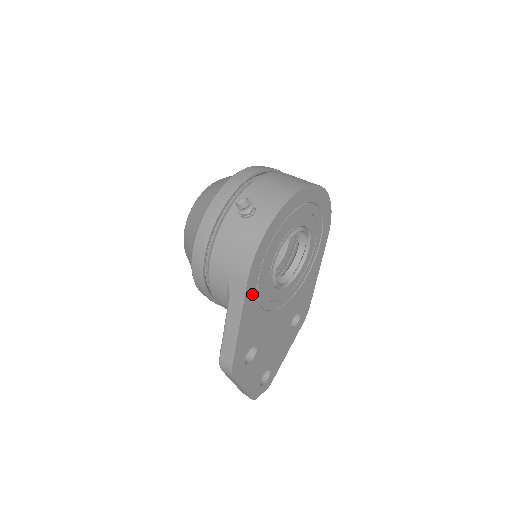
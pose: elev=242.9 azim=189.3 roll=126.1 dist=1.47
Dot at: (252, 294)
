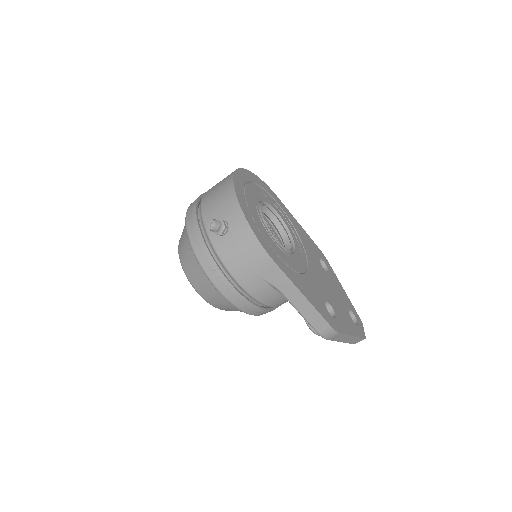
Dot at: (286, 269)
